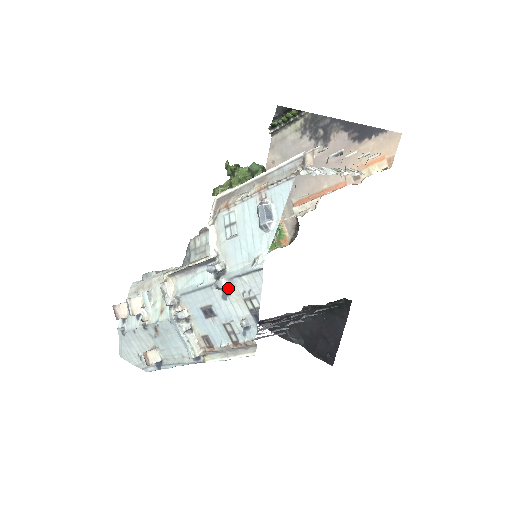
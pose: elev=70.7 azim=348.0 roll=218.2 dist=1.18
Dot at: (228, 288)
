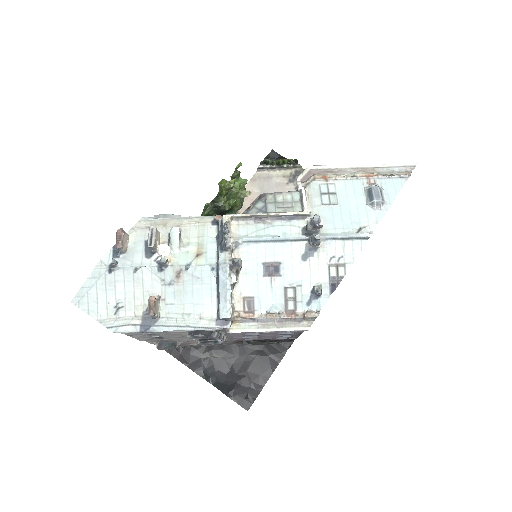
Dot at: (315, 248)
